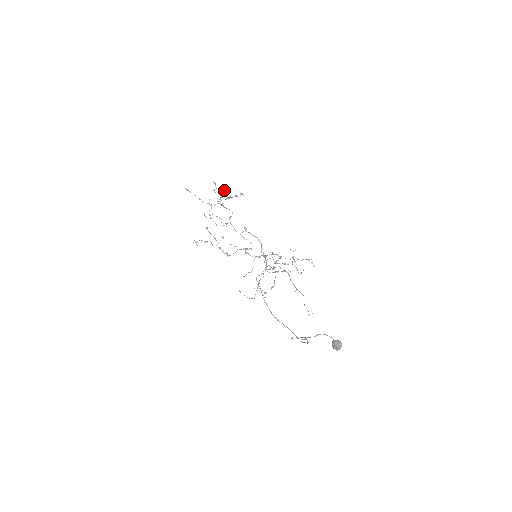
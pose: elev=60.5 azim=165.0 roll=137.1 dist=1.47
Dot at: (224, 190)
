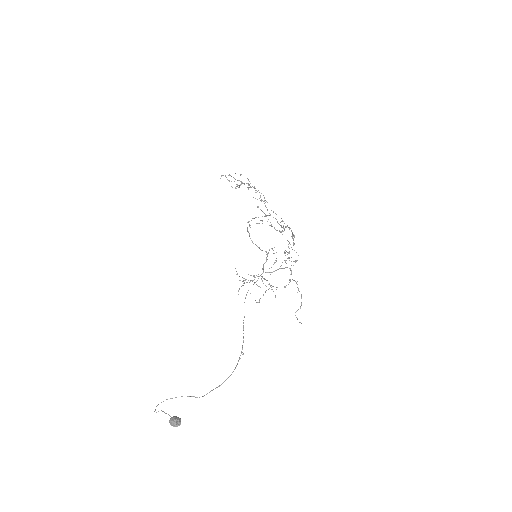
Dot at: (240, 175)
